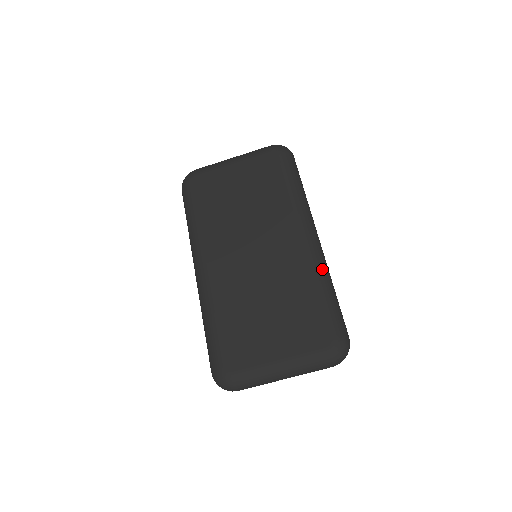
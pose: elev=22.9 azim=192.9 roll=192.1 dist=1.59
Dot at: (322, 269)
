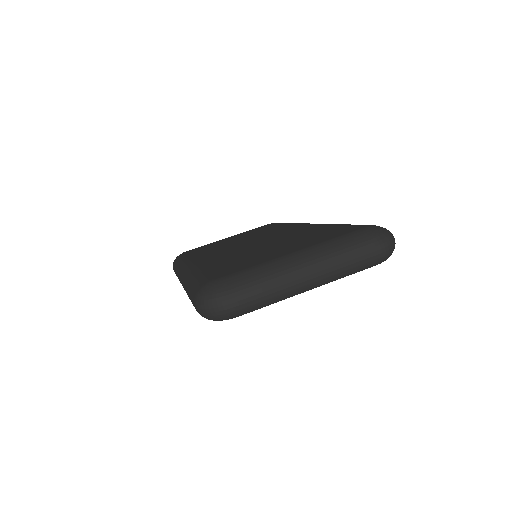
Dot at: occluded
